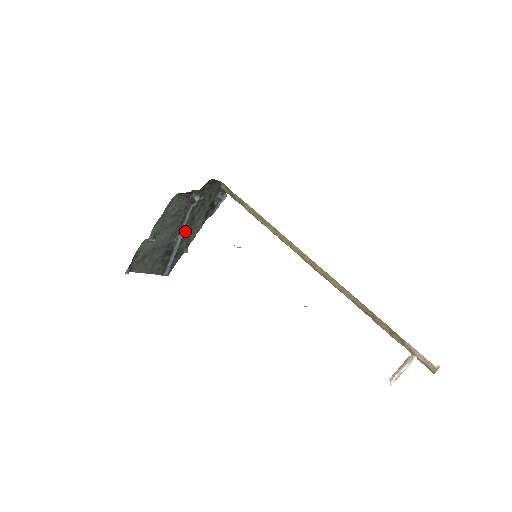
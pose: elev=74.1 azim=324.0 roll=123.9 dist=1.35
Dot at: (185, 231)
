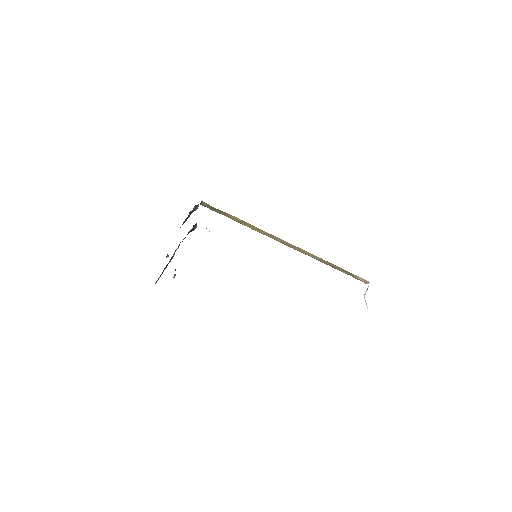
Dot at: occluded
